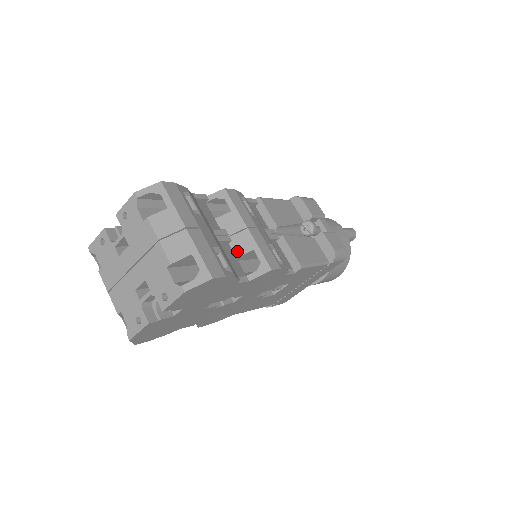
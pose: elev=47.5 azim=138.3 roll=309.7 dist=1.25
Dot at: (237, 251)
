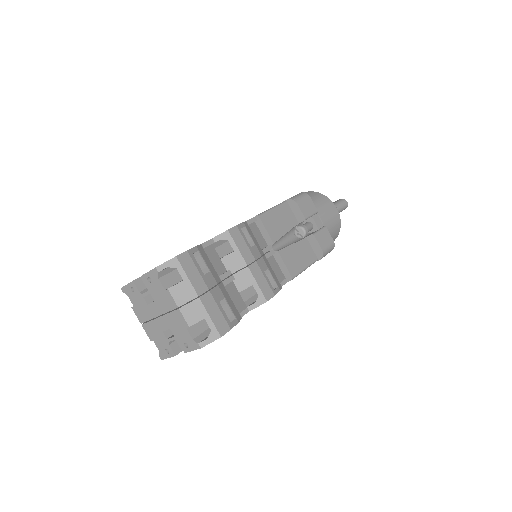
Dot at: (239, 287)
